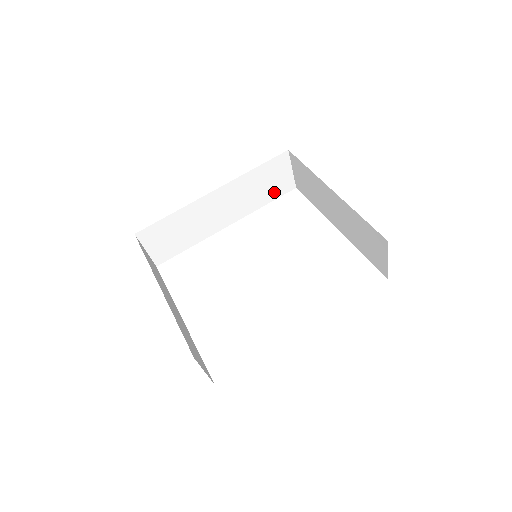
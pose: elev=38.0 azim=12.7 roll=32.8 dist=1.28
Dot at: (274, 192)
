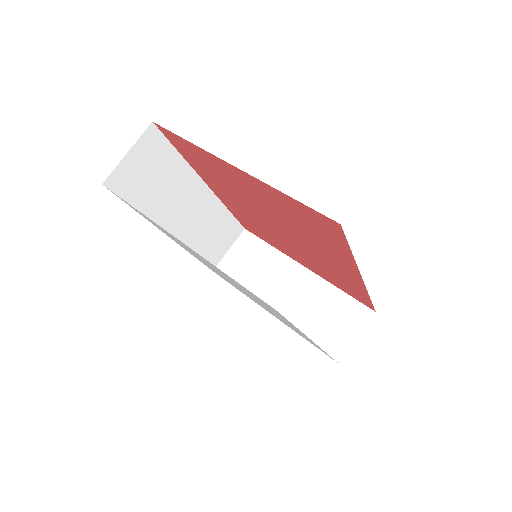
Dot at: (208, 253)
